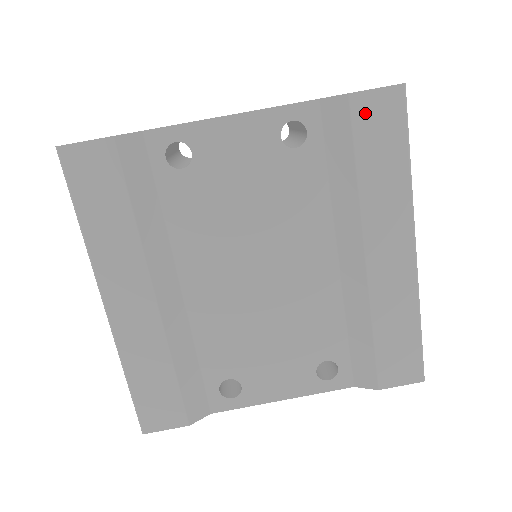
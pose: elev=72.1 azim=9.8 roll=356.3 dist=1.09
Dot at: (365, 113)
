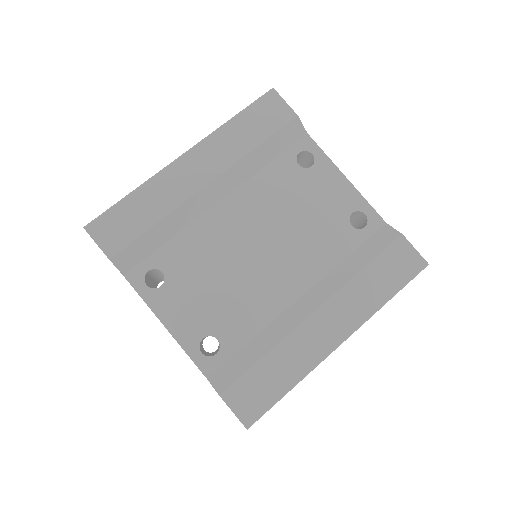
Dot at: (399, 251)
